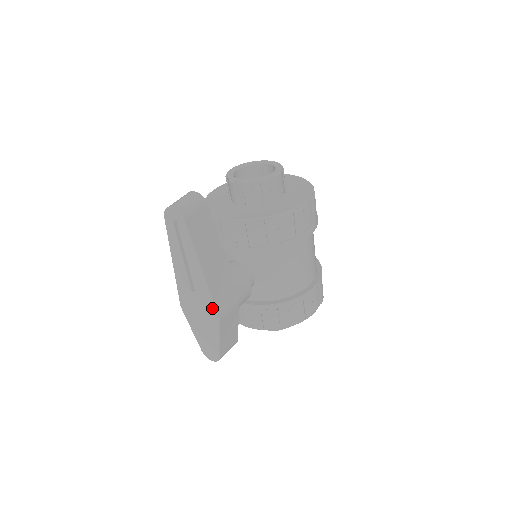
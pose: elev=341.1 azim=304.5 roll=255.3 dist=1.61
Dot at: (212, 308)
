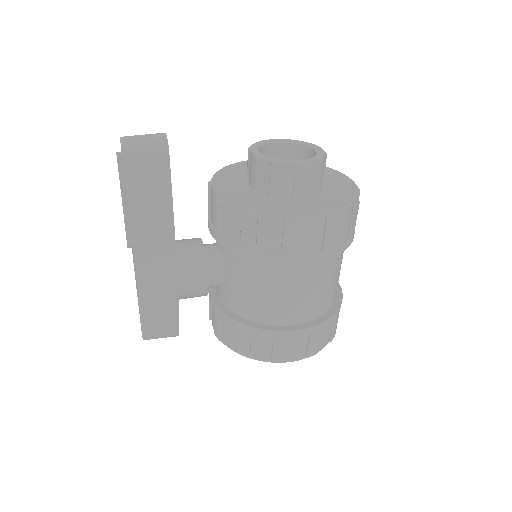
Dot at: (136, 277)
